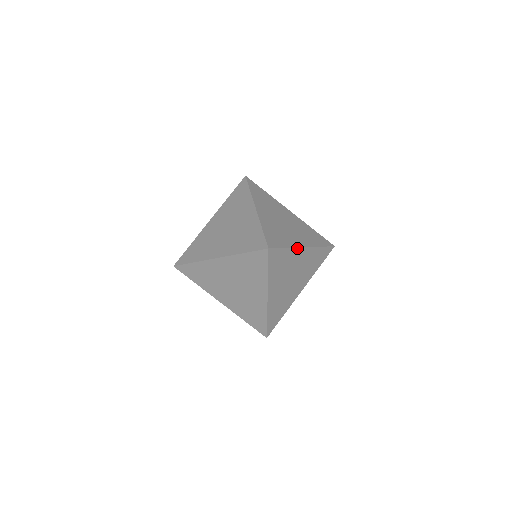
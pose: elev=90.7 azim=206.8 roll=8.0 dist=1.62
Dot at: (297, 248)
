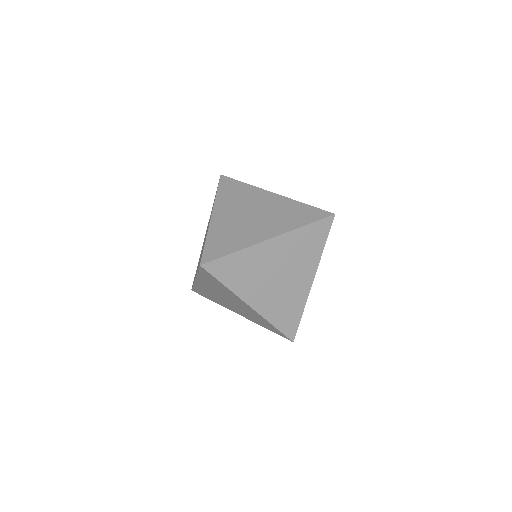
Dot at: (255, 245)
